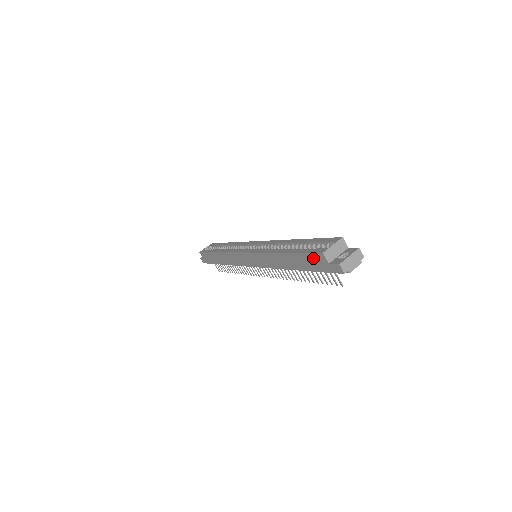
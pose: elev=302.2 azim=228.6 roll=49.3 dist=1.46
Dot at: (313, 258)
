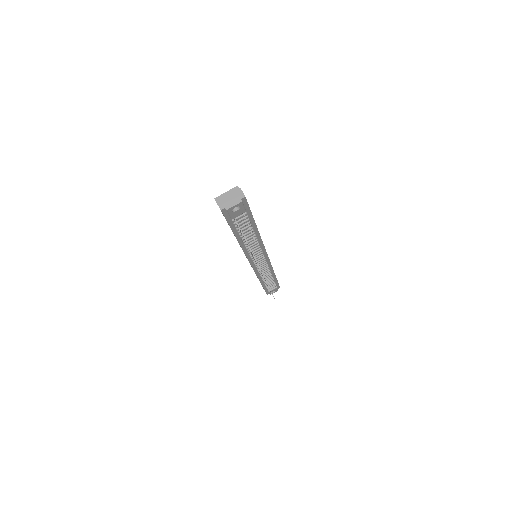
Dot at: occluded
